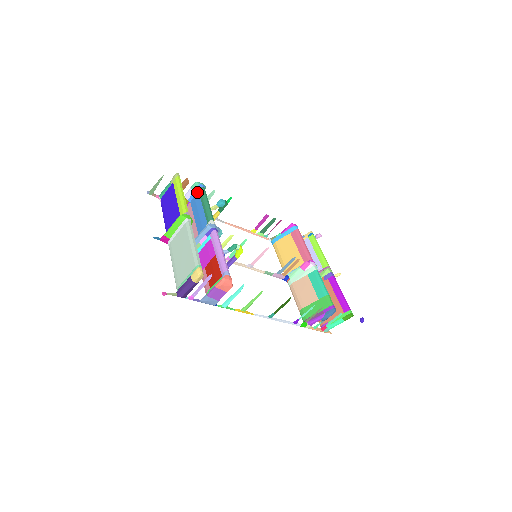
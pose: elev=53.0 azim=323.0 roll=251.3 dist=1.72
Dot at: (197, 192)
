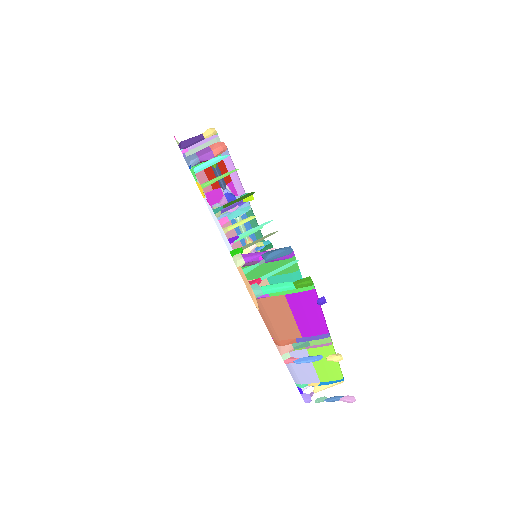
Dot at: occluded
